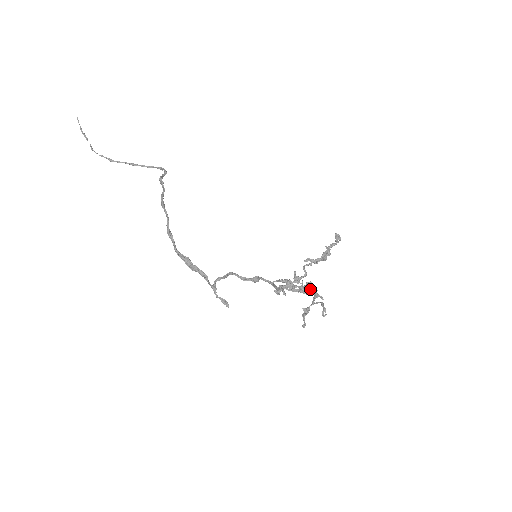
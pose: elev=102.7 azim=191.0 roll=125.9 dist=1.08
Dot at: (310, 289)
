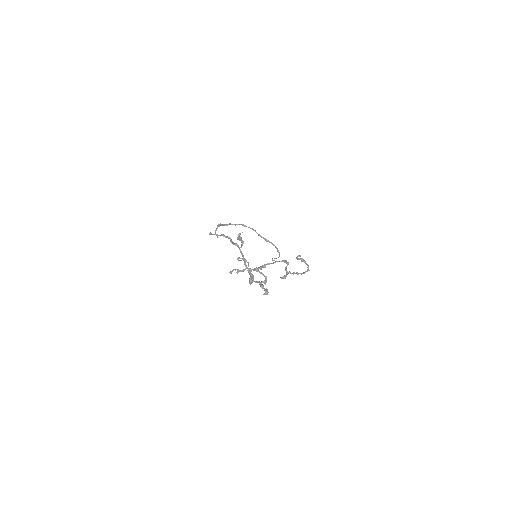
Dot at: occluded
